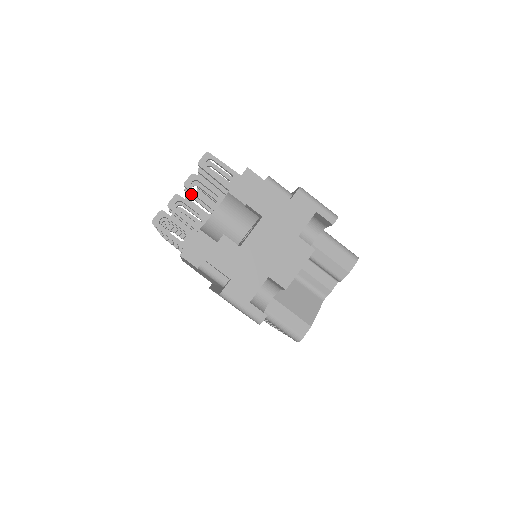
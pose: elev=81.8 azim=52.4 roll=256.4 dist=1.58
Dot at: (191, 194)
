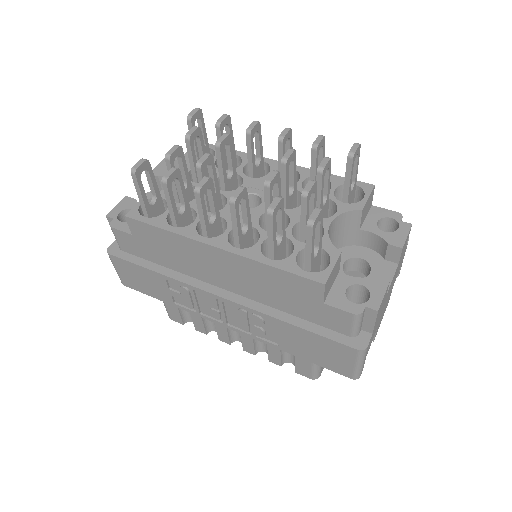
Dot at: (288, 170)
